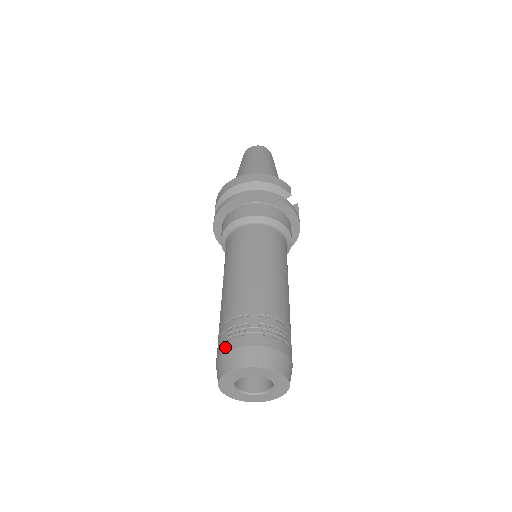
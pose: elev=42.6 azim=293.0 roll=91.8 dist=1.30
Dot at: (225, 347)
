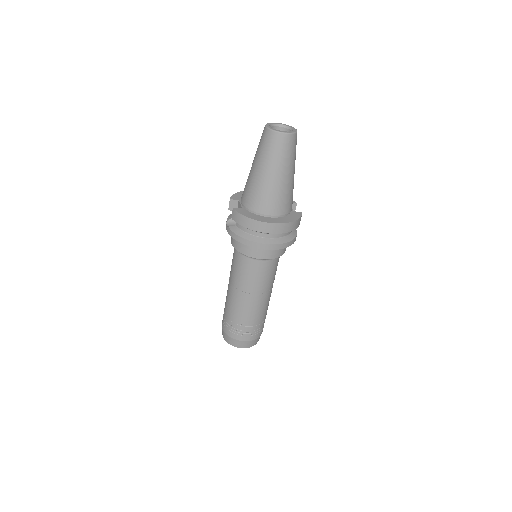
Dot at: (238, 338)
